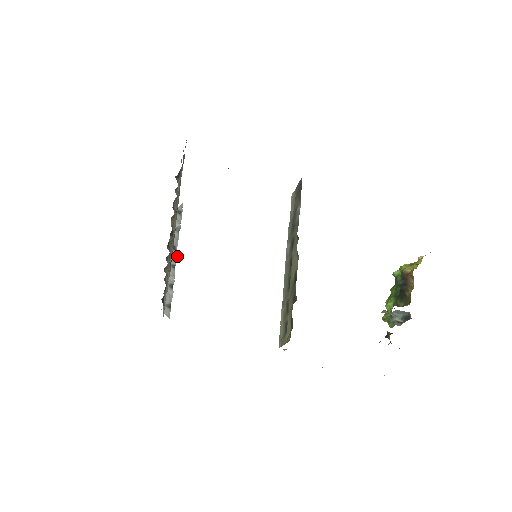
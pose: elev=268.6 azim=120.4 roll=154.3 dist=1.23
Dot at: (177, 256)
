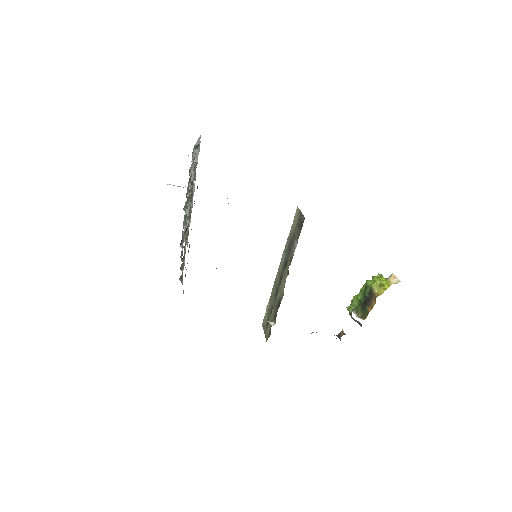
Dot at: (194, 189)
